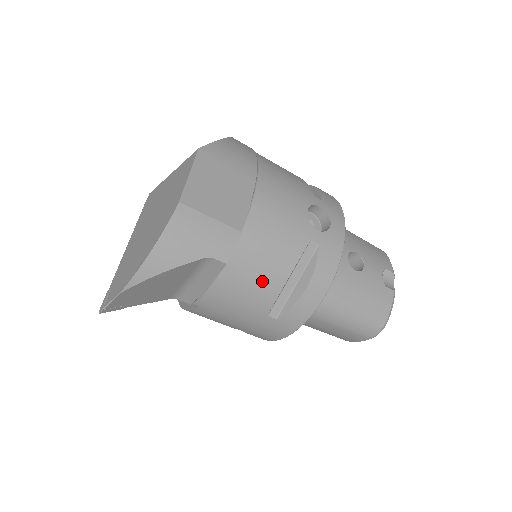
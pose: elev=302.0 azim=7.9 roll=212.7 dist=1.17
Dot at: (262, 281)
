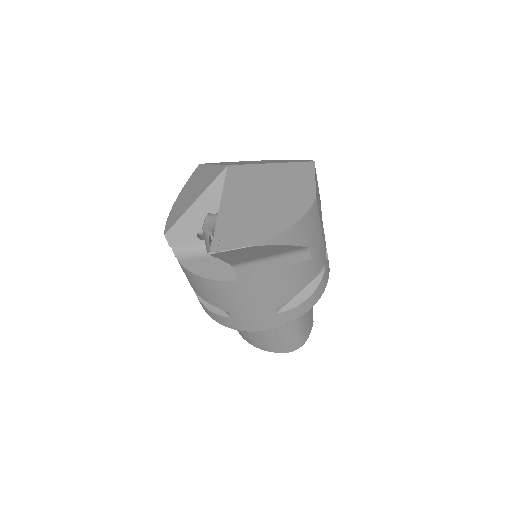
Dot at: (296, 280)
